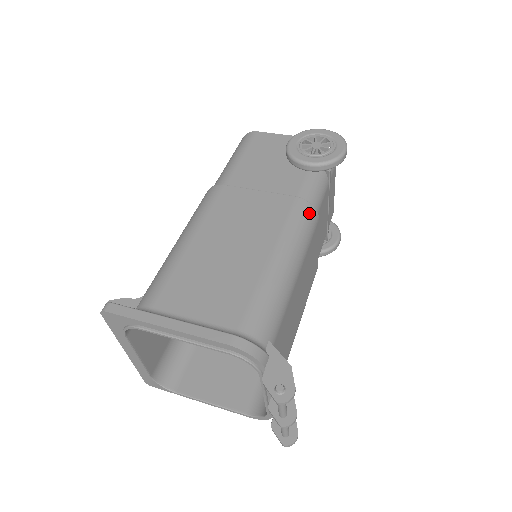
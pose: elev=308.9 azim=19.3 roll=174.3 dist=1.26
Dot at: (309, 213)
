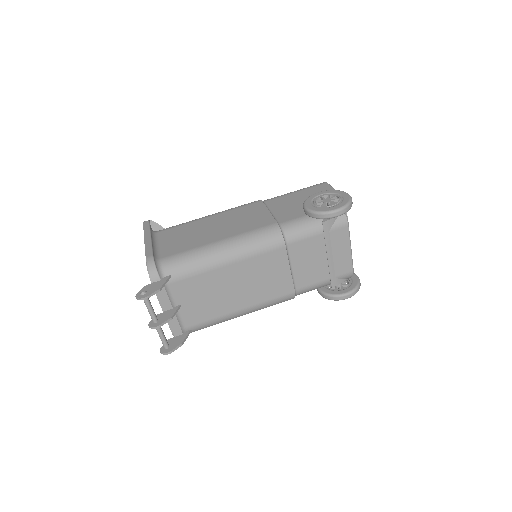
Dot at: (274, 236)
